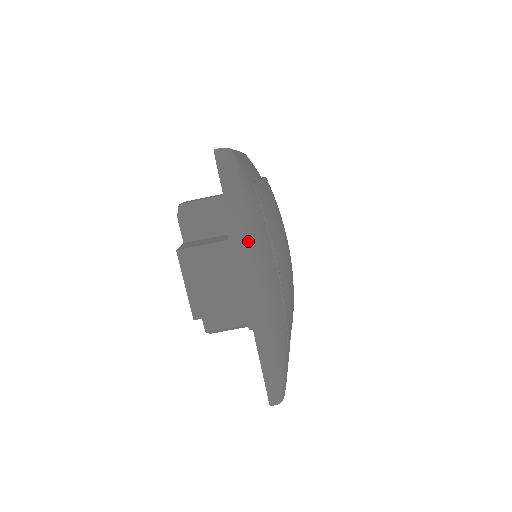
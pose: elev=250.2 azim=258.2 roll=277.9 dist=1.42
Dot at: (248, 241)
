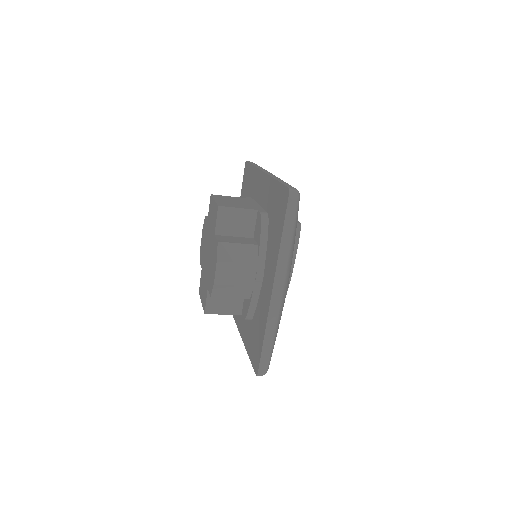
Dot at: occluded
